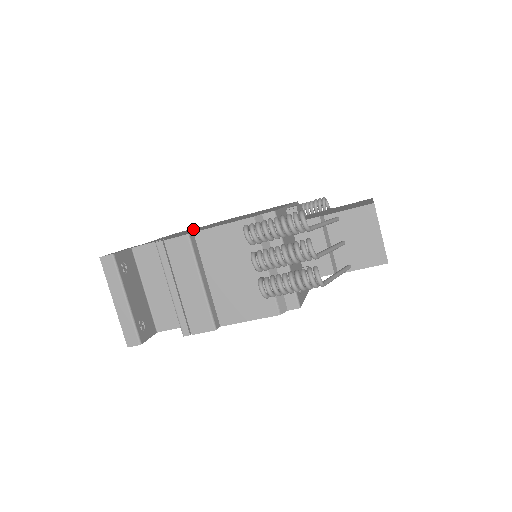
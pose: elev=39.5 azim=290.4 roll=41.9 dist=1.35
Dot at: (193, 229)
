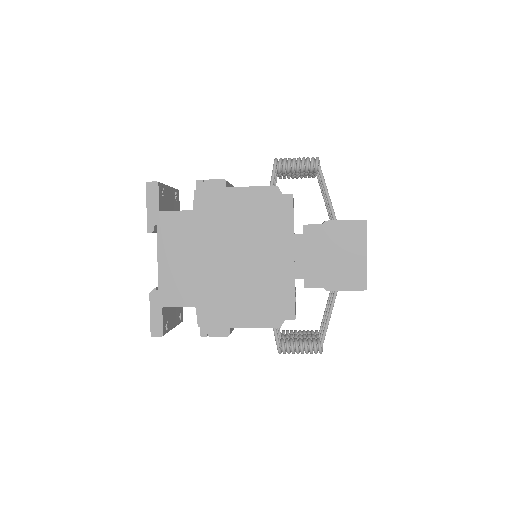
Dot at: (187, 230)
